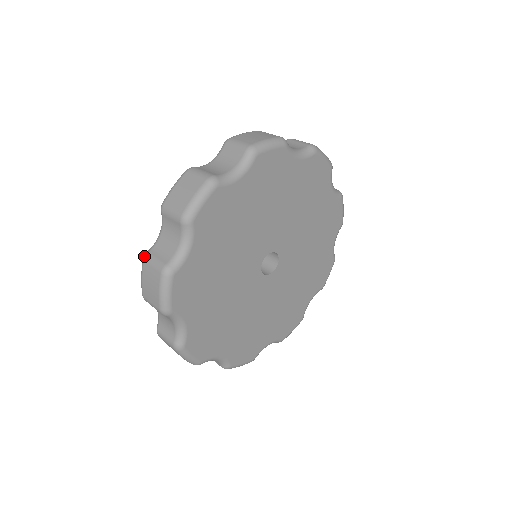
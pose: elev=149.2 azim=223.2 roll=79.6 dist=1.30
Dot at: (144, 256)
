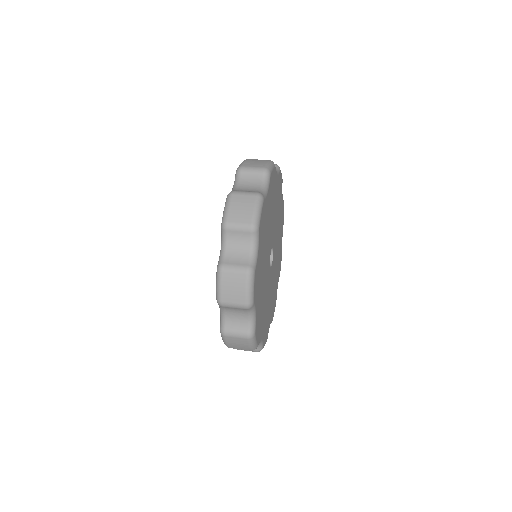
Dot at: (231, 192)
